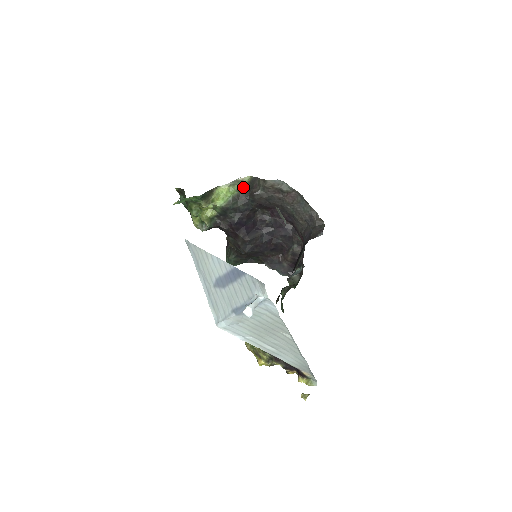
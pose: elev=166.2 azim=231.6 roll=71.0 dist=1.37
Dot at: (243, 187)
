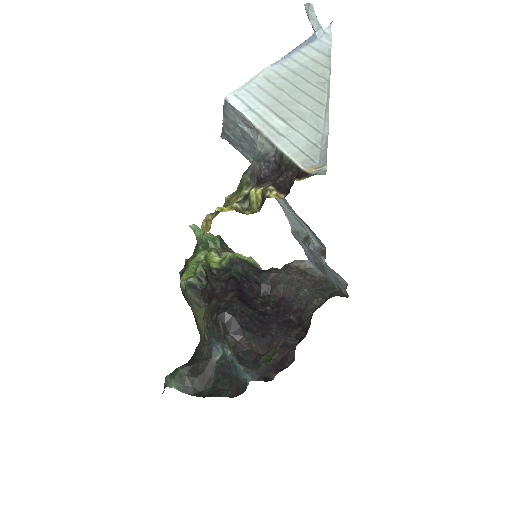
Dot at: occluded
